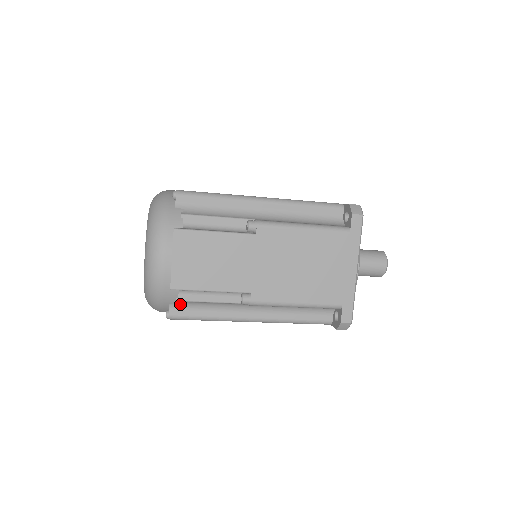
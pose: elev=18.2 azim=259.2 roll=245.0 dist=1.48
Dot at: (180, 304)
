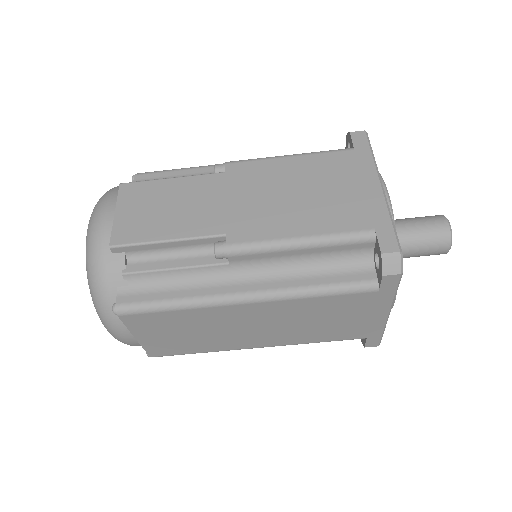
Dot at: (132, 285)
